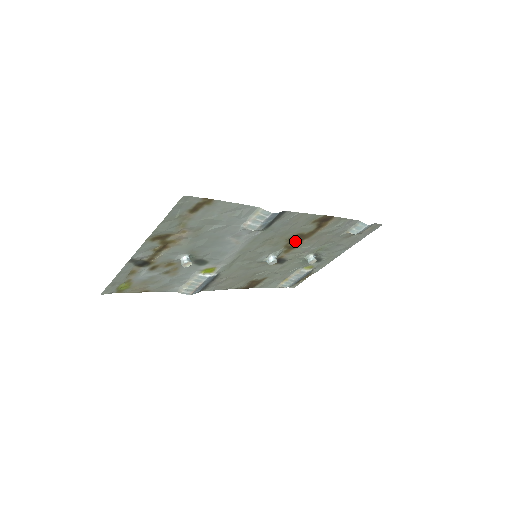
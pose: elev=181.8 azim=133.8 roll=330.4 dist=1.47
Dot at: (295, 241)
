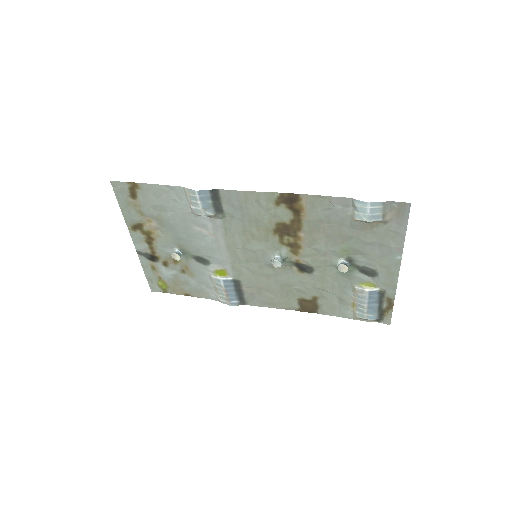
Dot at: (288, 235)
